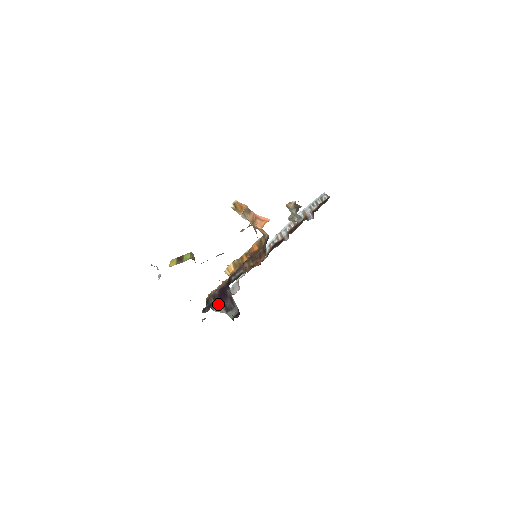
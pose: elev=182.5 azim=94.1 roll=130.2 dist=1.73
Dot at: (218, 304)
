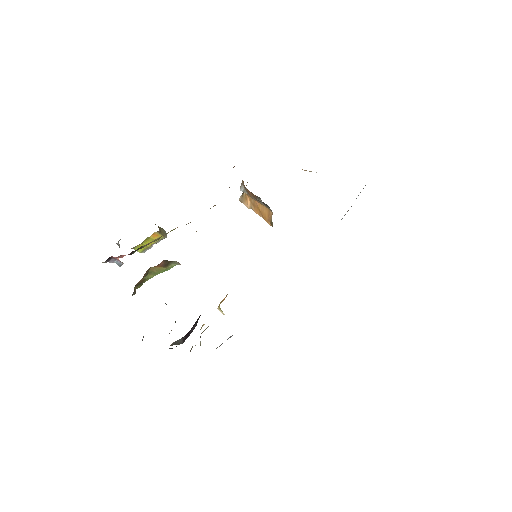
Dot at: occluded
